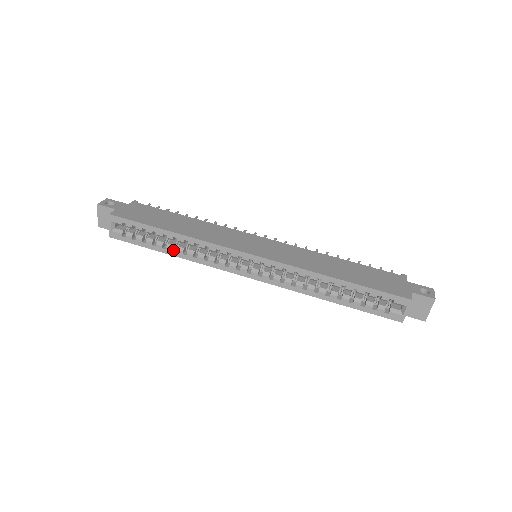
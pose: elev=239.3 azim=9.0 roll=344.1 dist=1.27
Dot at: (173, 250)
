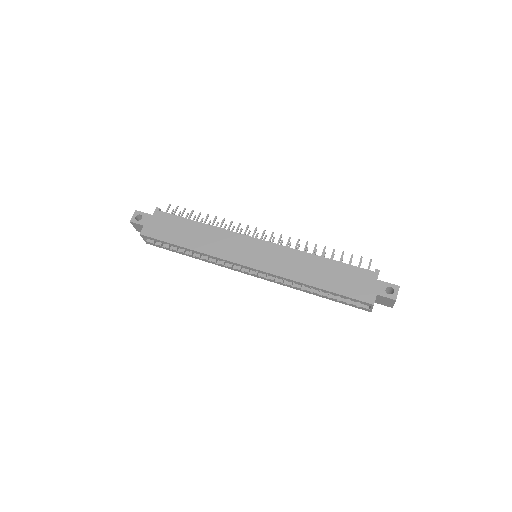
Dot at: (193, 255)
